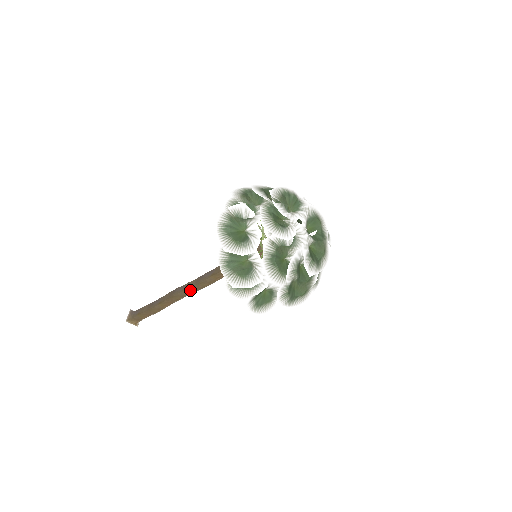
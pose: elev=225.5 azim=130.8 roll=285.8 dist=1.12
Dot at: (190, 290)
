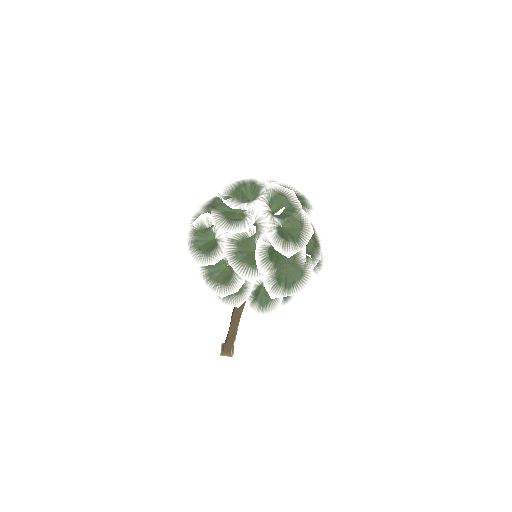
Dot at: (238, 309)
